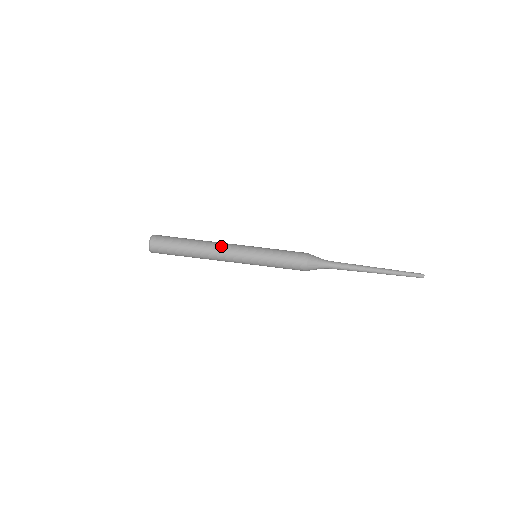
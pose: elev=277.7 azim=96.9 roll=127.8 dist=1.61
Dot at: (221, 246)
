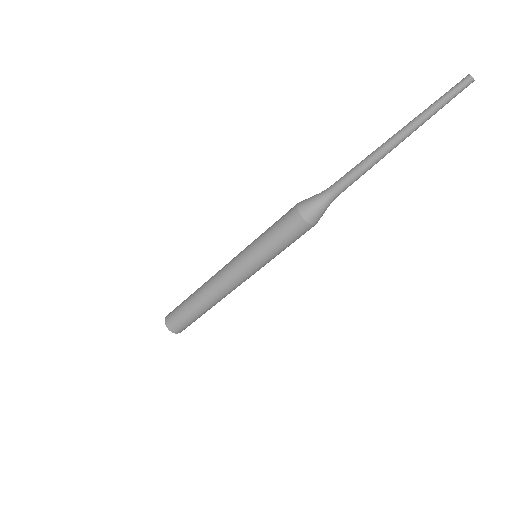
Dot at: (226, 292)
